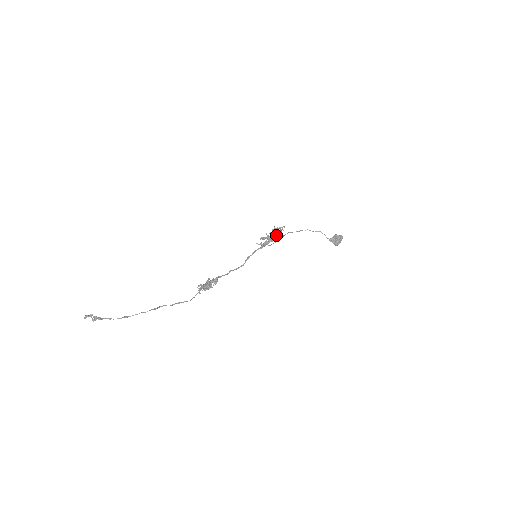
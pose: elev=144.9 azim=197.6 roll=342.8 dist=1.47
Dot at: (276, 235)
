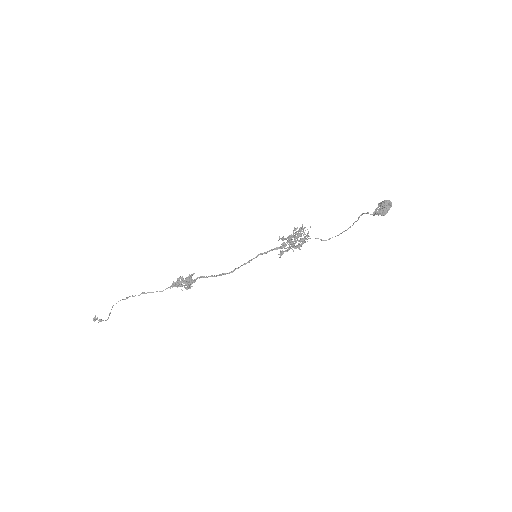
Dot at: (294, 235)
